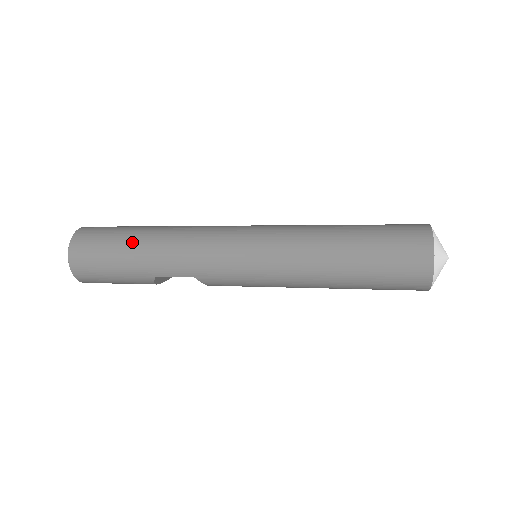
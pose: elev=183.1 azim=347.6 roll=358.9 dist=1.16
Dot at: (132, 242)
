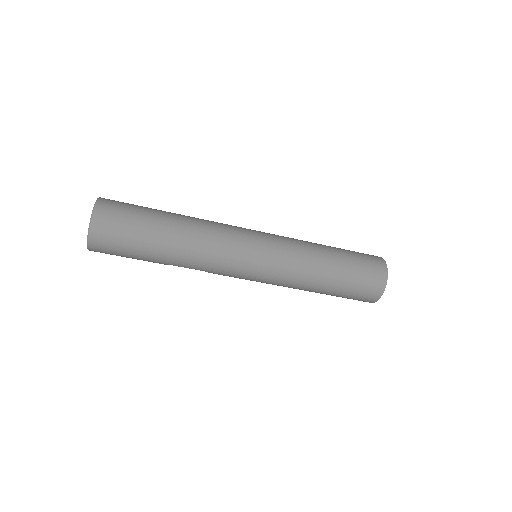
Dot at: (156, 239)
